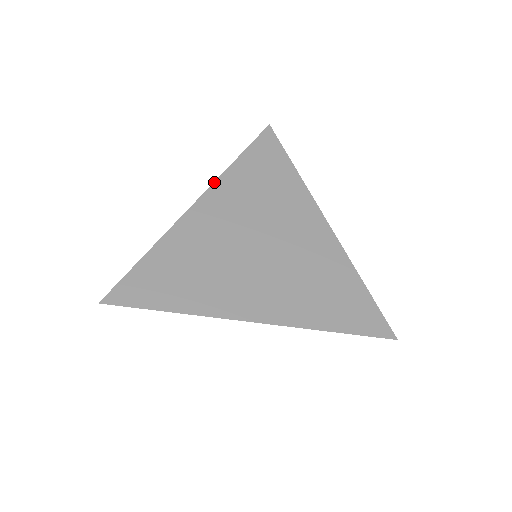
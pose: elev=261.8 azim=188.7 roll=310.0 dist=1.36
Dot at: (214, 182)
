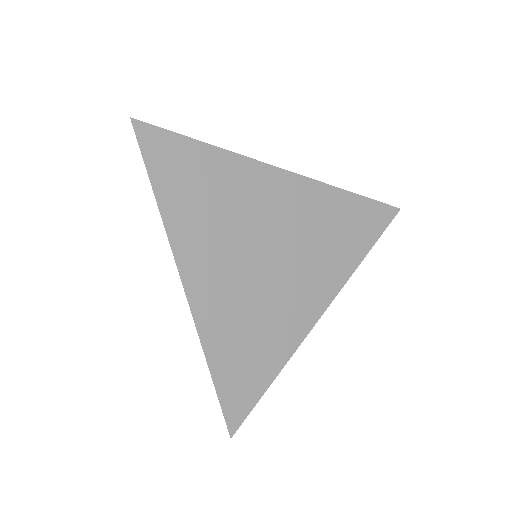
Dot at: (171, 249)
